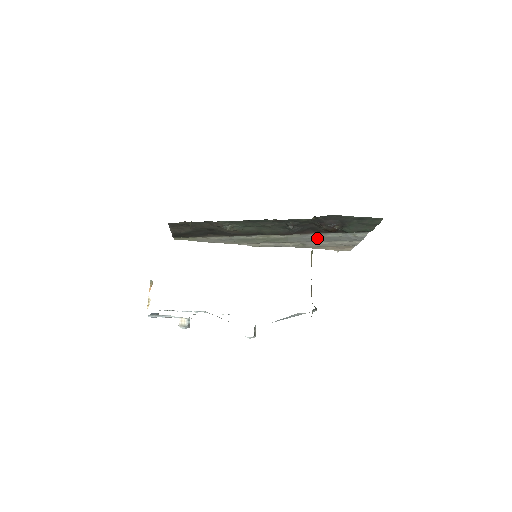
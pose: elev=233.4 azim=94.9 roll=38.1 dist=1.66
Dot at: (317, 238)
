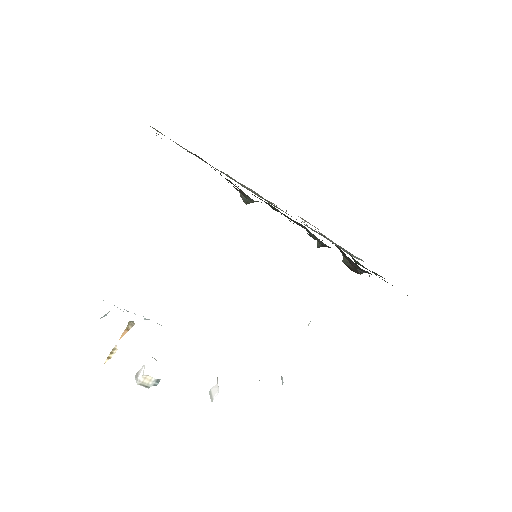
Dot at: occluded
